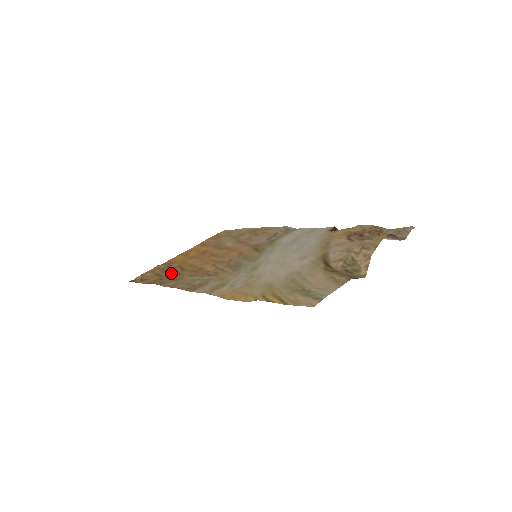
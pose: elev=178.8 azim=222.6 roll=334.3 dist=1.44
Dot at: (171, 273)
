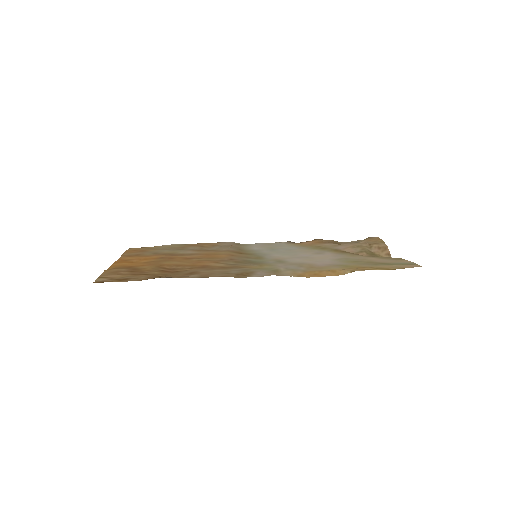
Dot at: (161, 271)
